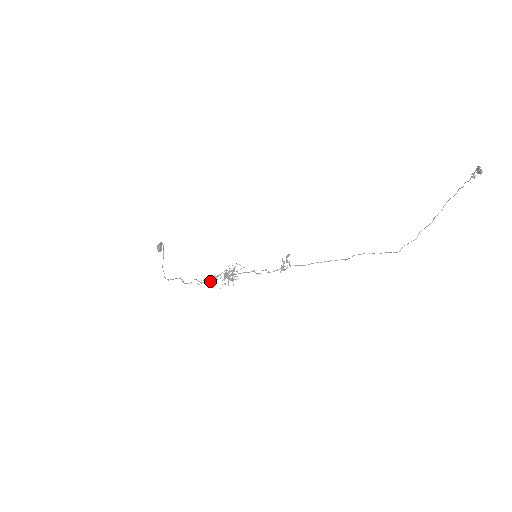
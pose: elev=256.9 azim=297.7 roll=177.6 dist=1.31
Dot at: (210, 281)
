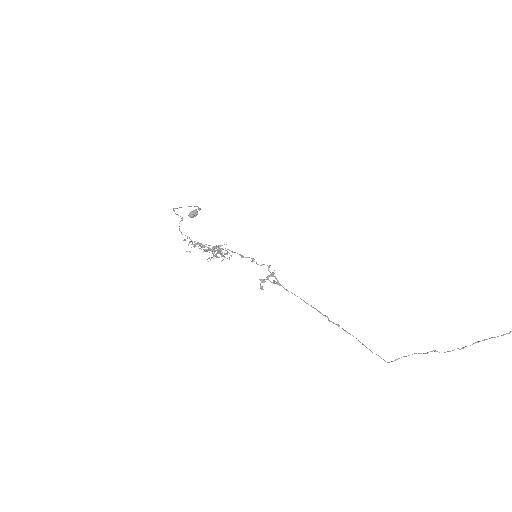
Dot at: (196, 243)
